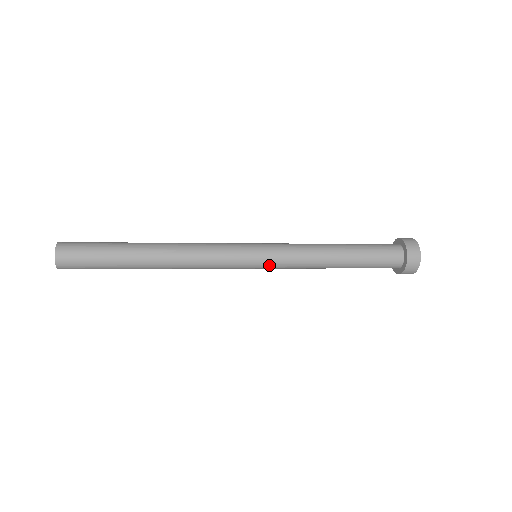
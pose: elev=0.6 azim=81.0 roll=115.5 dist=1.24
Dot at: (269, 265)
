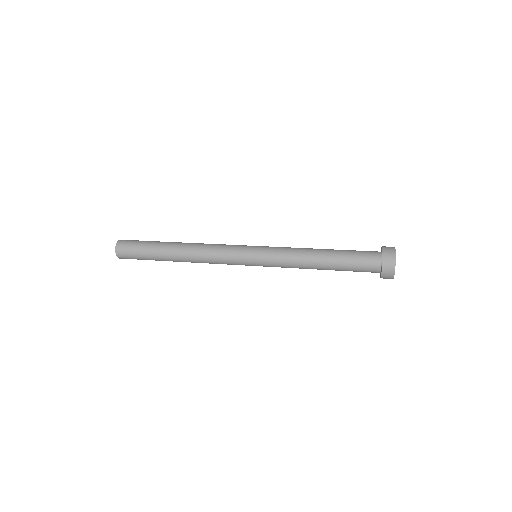
Dot at: (263, 264)
